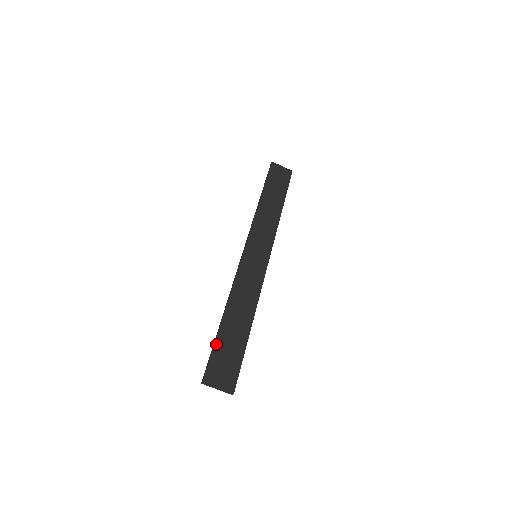
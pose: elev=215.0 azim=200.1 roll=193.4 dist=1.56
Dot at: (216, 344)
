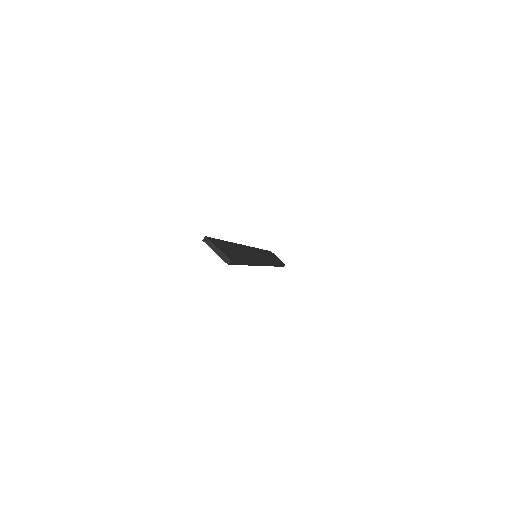
Dot at: (220, 240)
